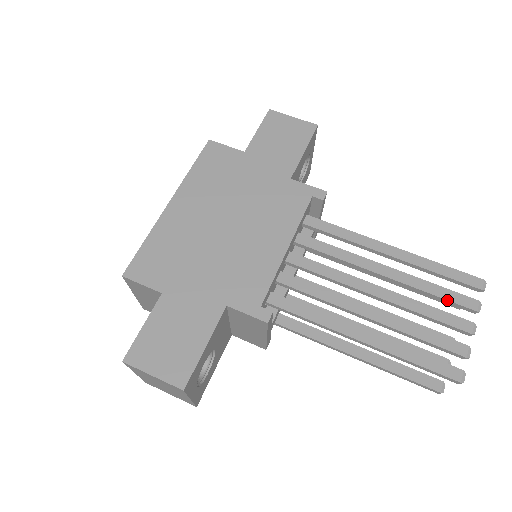
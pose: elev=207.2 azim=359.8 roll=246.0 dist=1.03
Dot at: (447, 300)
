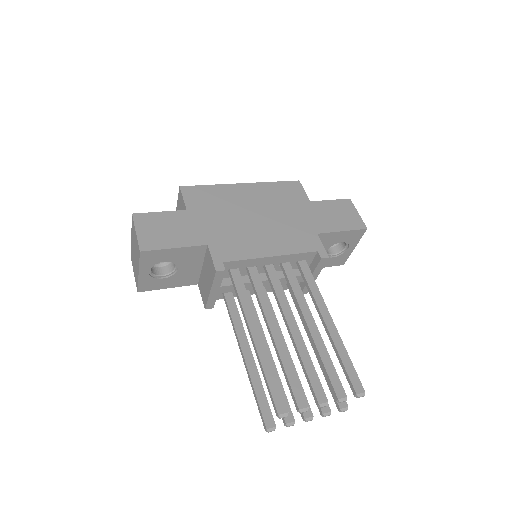
Dot at: (328, 375)
